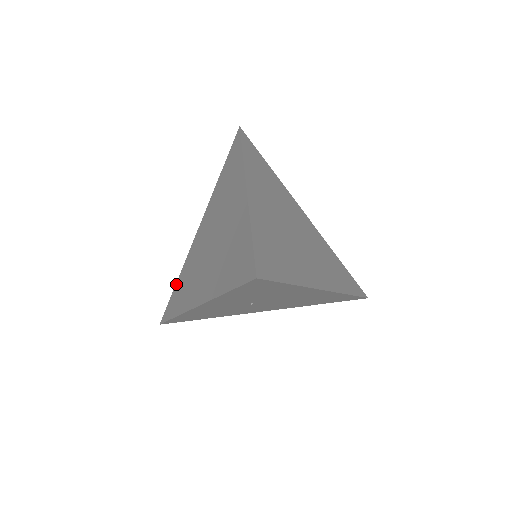
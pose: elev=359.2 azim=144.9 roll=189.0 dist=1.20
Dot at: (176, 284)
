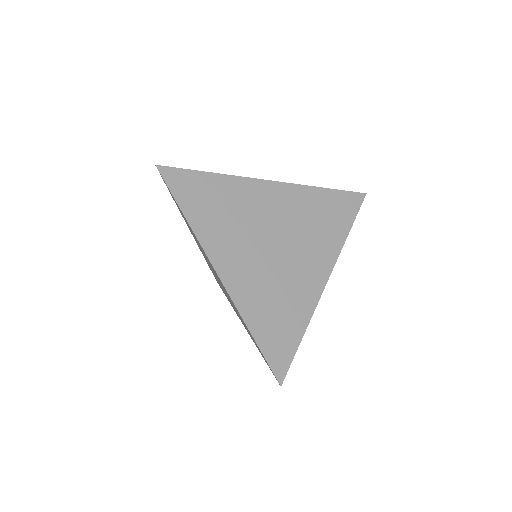
Dot at: occluded
